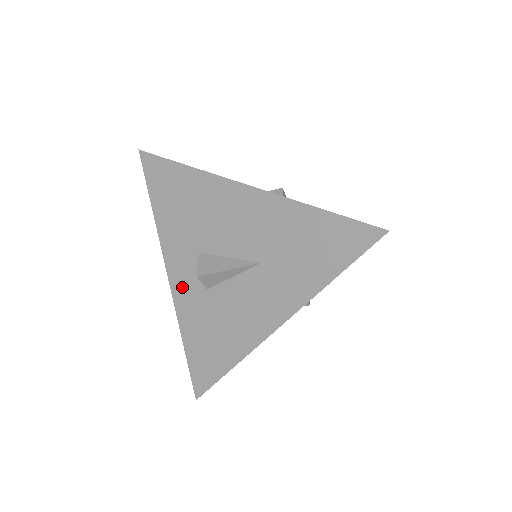
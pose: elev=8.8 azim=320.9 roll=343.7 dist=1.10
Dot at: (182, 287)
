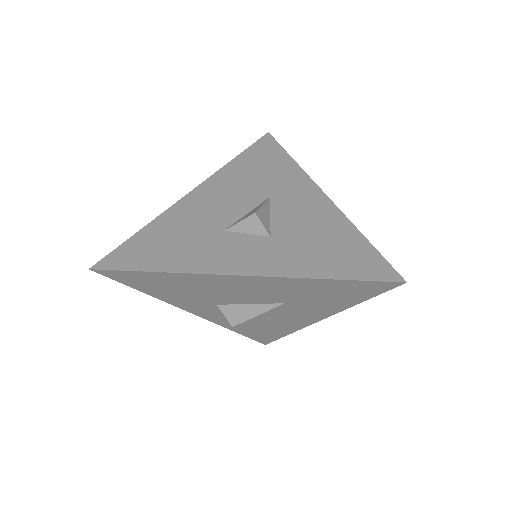
Dot at: (214, 317)
